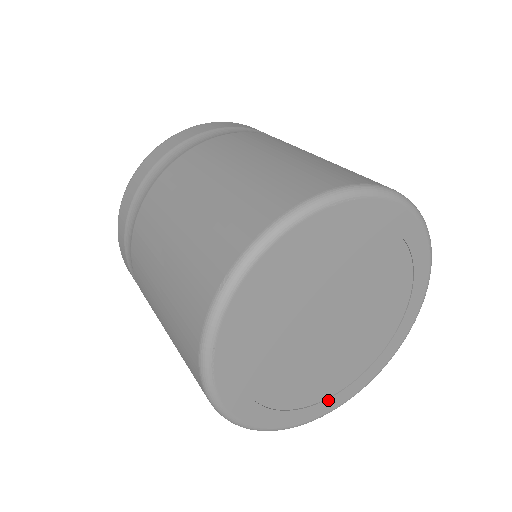
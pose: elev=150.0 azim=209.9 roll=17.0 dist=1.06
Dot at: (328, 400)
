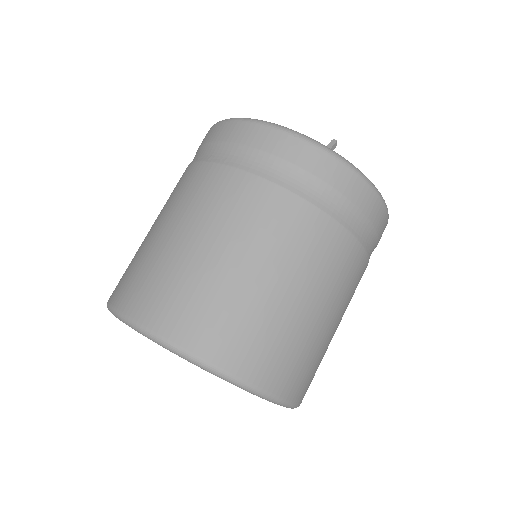
Dot at: occluded
